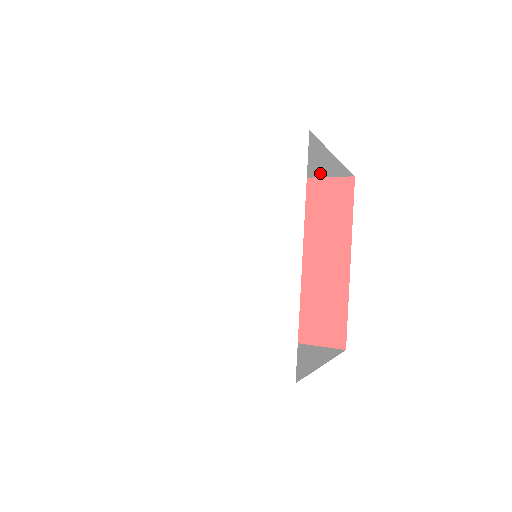
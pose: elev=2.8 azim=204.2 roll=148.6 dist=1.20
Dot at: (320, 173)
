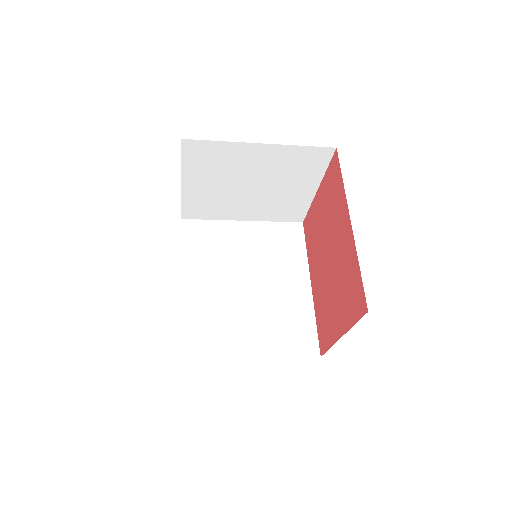
Dot at: (311, 167)
